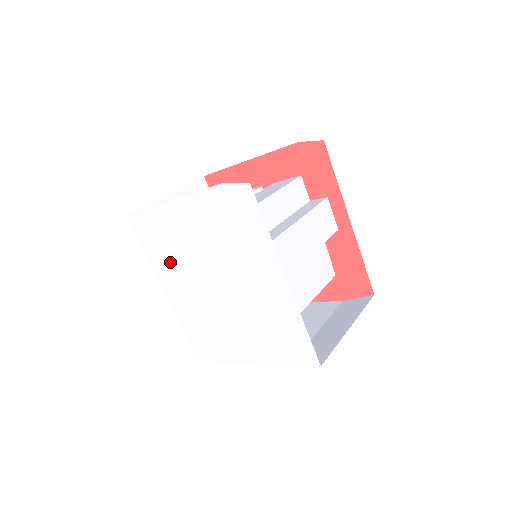
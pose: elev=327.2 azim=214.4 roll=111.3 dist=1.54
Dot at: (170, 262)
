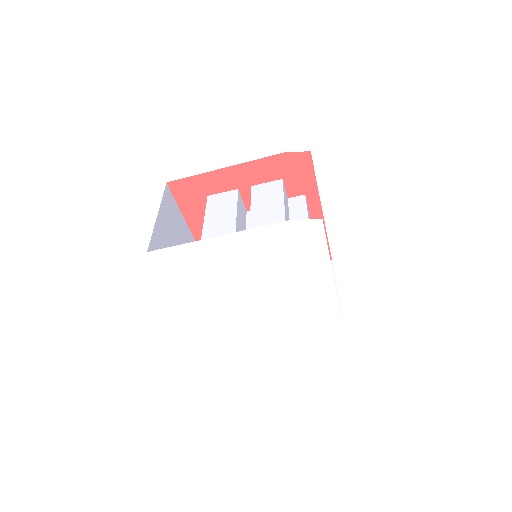
Dot at: (200, 286)
